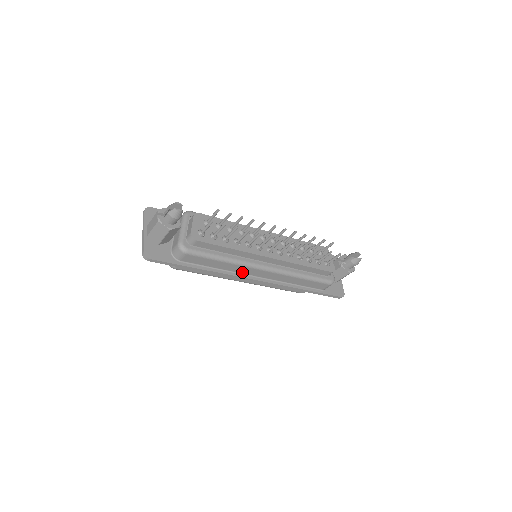
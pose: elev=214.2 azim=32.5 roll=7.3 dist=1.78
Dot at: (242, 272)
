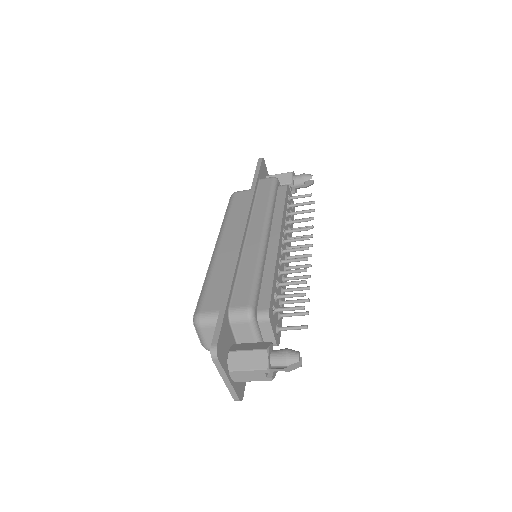
Dot at: occluded
